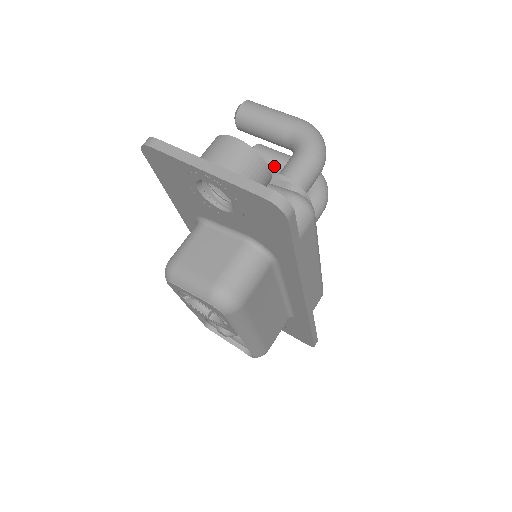
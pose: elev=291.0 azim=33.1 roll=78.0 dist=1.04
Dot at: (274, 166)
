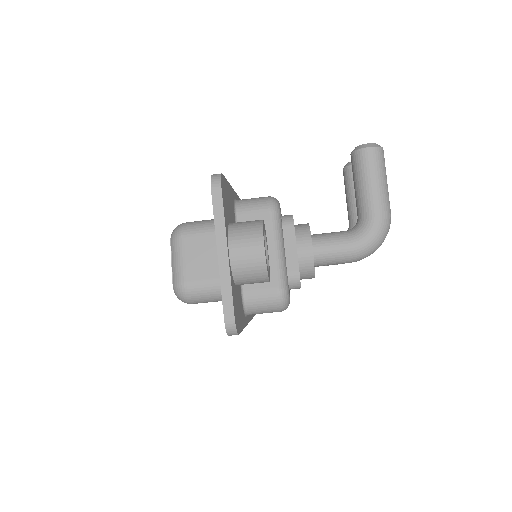
Dot at: (353, 196)
